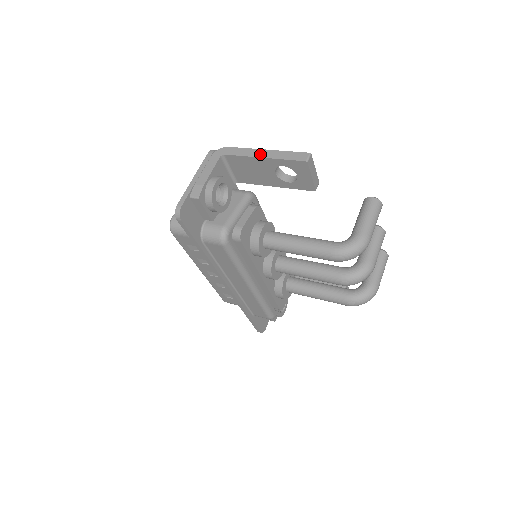
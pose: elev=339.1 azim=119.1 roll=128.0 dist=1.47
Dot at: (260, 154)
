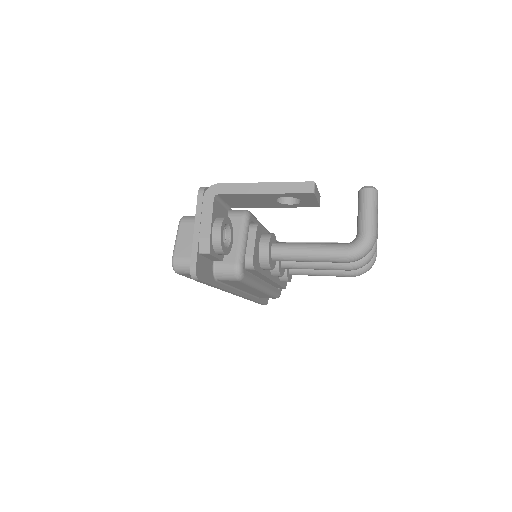
Dot at: (259, 189)
